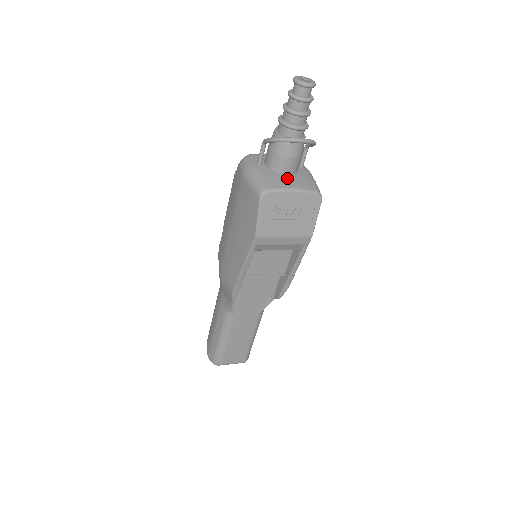
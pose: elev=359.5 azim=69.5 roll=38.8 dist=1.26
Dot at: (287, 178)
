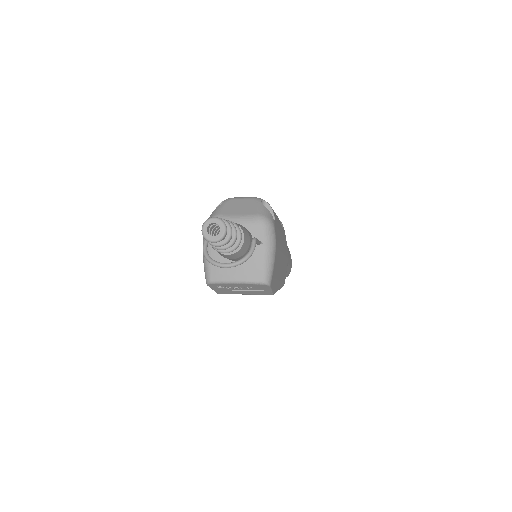
Dot at: (234, 267)
